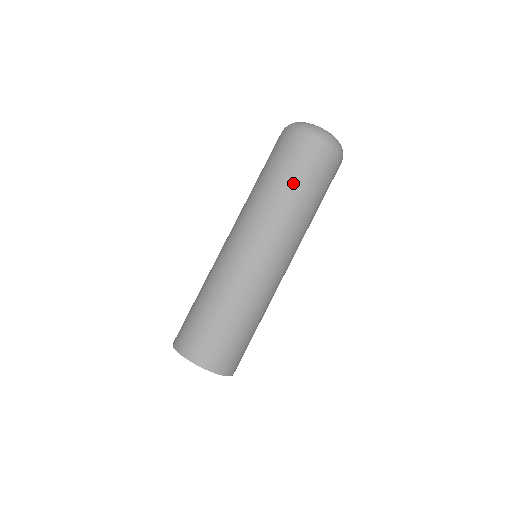
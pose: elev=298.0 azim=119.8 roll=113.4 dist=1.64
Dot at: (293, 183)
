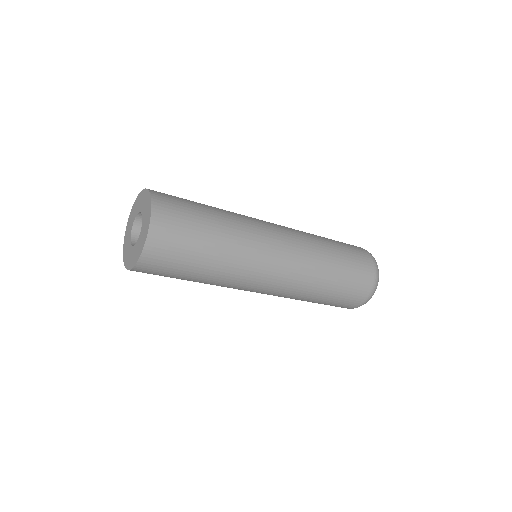
Dot at: occluded
